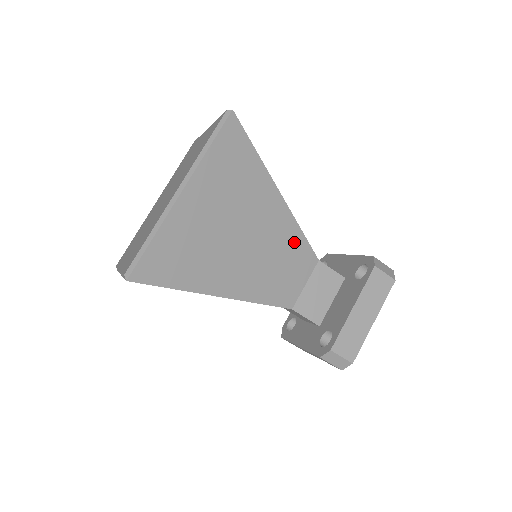
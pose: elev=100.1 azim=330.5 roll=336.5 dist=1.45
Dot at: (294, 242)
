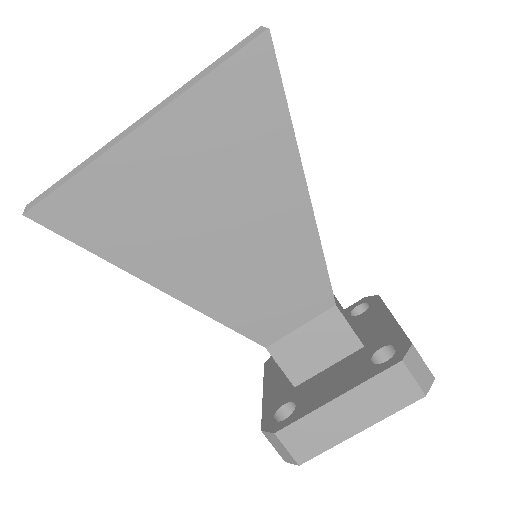
Dot at: (304, 265)
